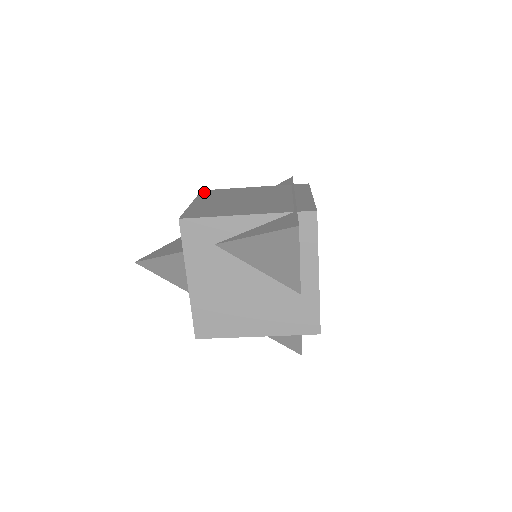
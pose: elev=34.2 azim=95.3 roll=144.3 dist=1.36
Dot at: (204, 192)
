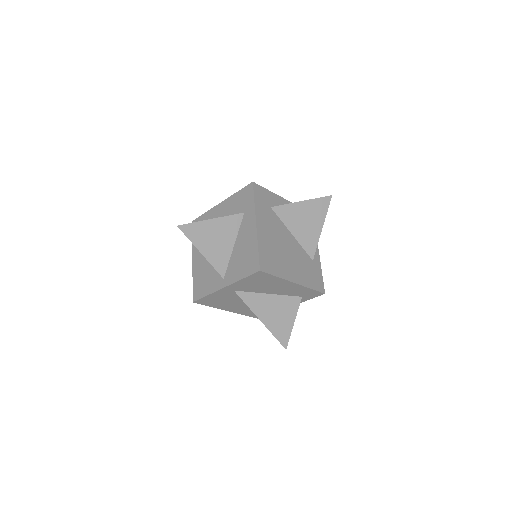
Dot at: occluded
